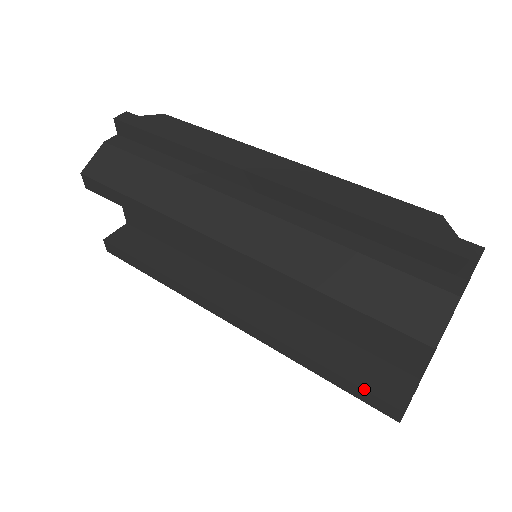
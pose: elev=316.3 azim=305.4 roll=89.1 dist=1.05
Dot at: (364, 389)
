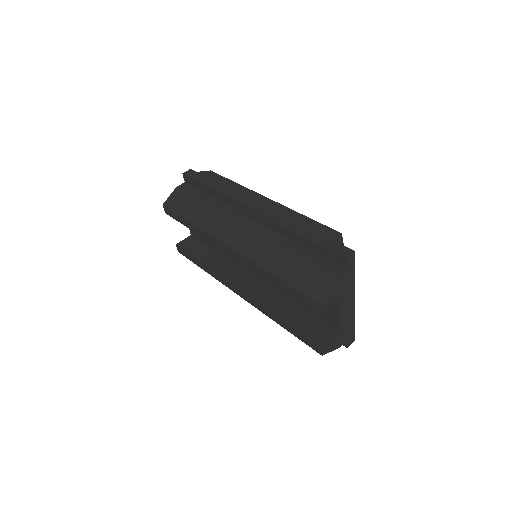
Dot at: (303, 334)
